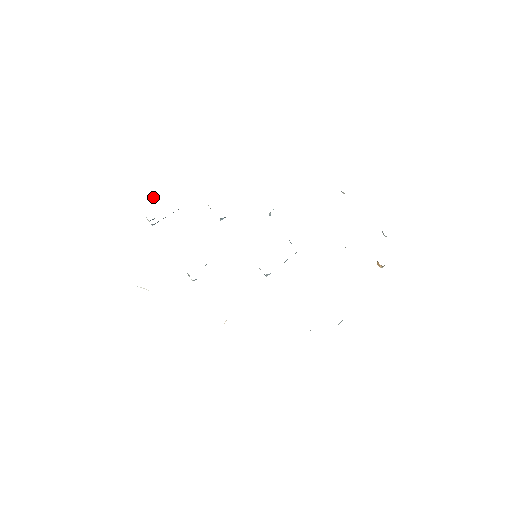
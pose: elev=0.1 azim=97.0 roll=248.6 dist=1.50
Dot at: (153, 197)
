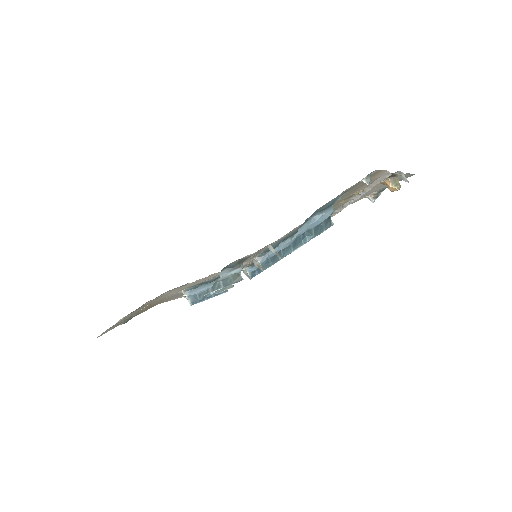
Dot at: occluded
